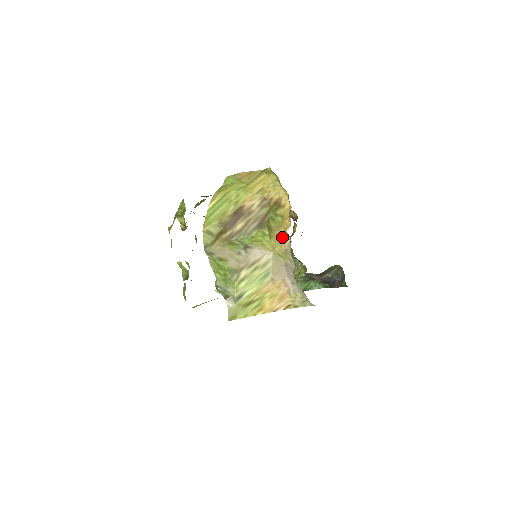
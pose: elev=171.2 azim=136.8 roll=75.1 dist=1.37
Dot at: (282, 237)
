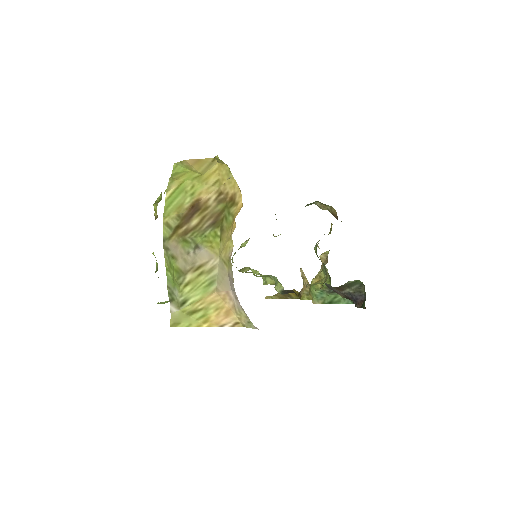
Dot at: (228, 241)
